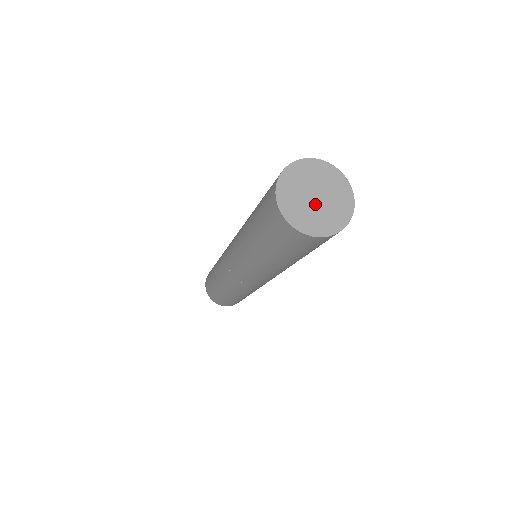
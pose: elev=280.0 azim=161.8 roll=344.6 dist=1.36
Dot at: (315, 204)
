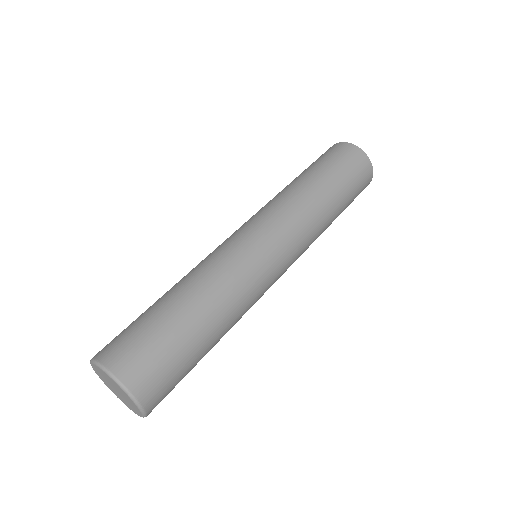
Dot at: occluded
